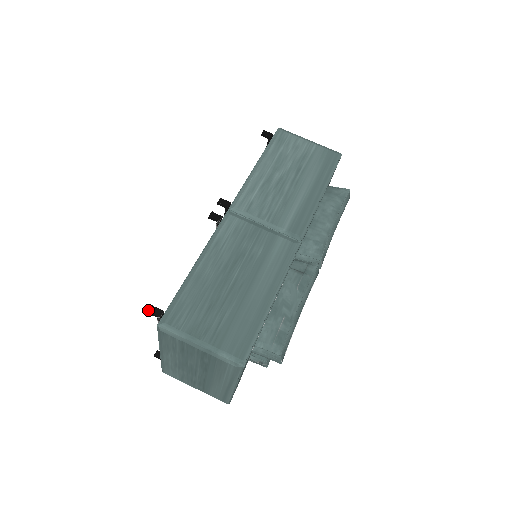
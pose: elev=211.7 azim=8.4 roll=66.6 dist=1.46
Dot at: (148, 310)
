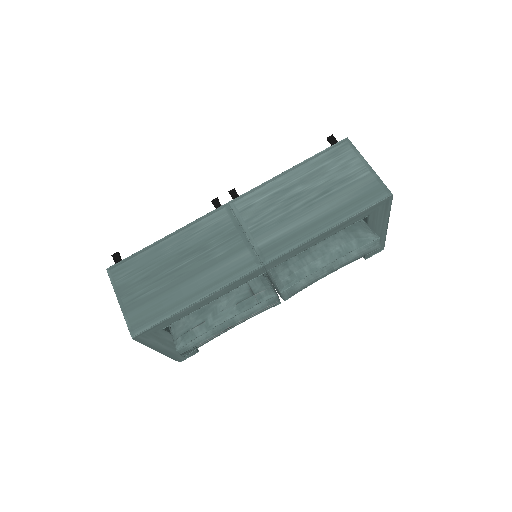
Dot at: (113, 254)
